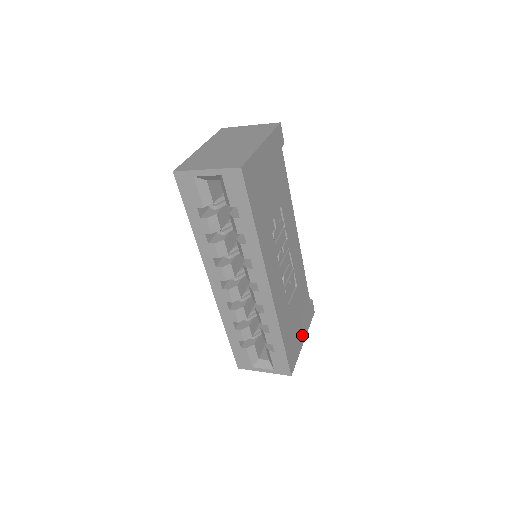
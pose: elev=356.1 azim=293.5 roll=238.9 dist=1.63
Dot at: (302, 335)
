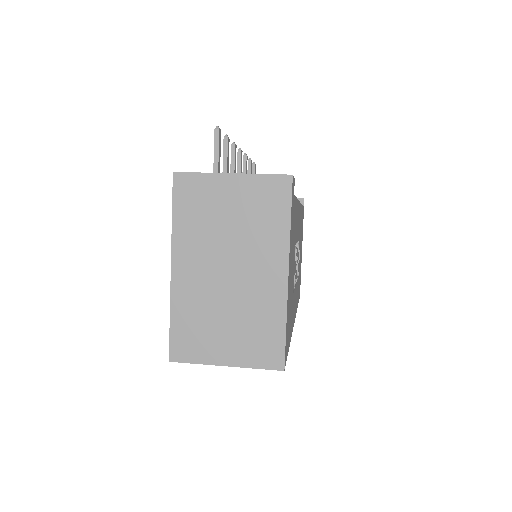
Dot at: occluded
